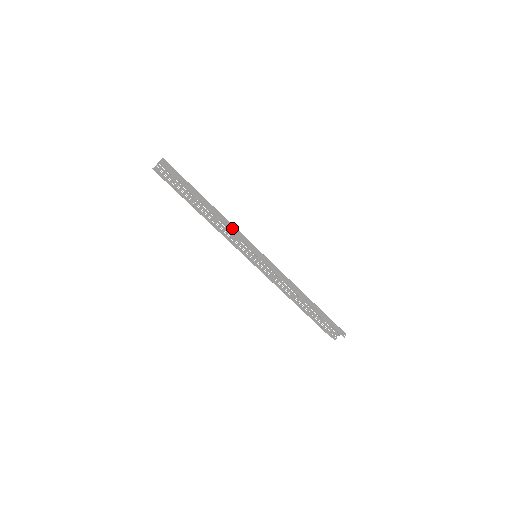
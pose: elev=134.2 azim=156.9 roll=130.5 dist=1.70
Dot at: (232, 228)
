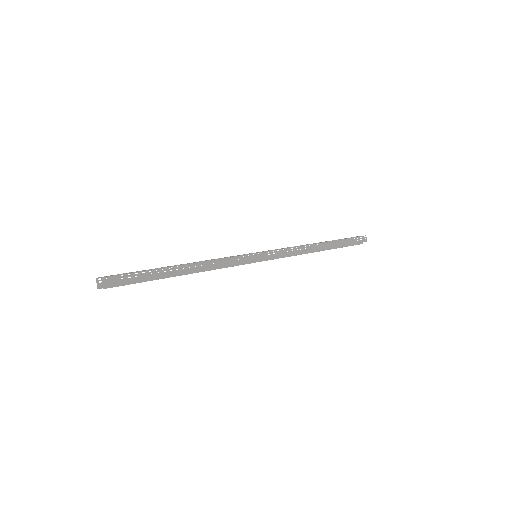
Dot at: (221, 263)
